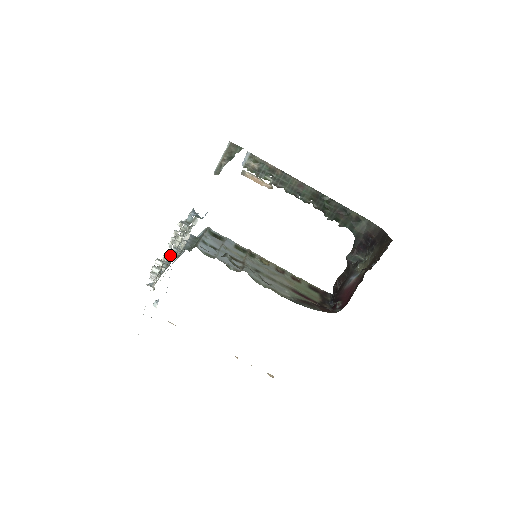
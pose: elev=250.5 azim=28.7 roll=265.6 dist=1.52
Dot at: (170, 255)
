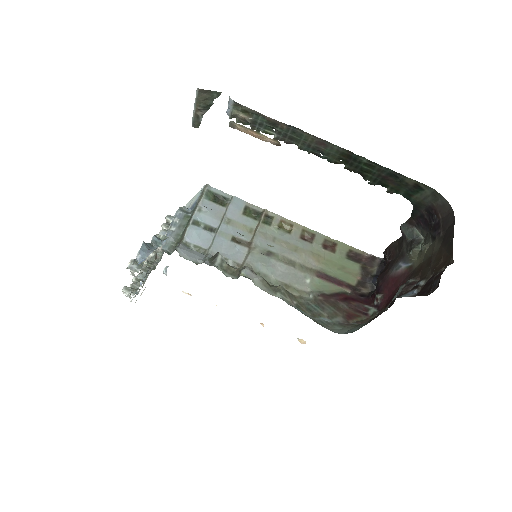
Dot at: (144, 269)
